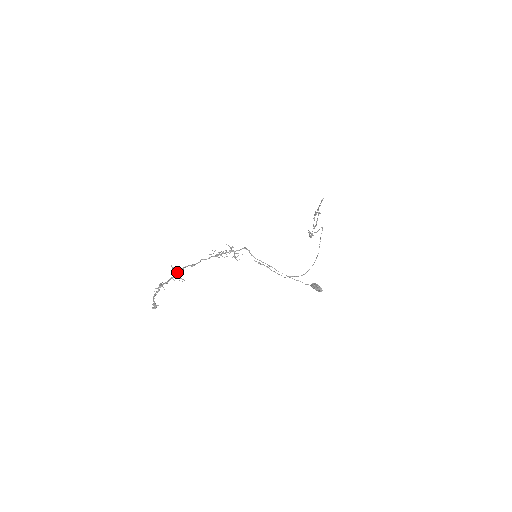
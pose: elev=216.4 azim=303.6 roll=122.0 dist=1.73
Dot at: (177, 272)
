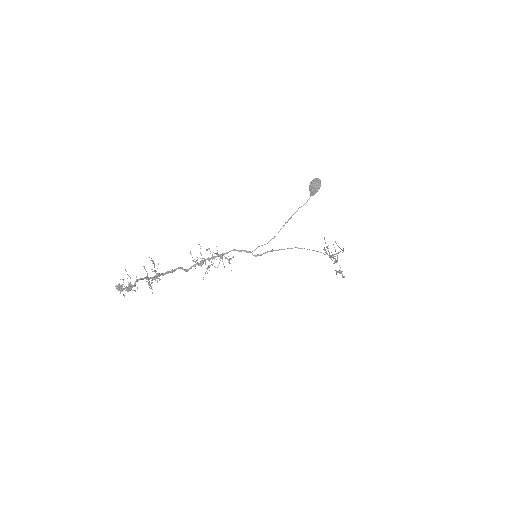
Dot at: occluded
